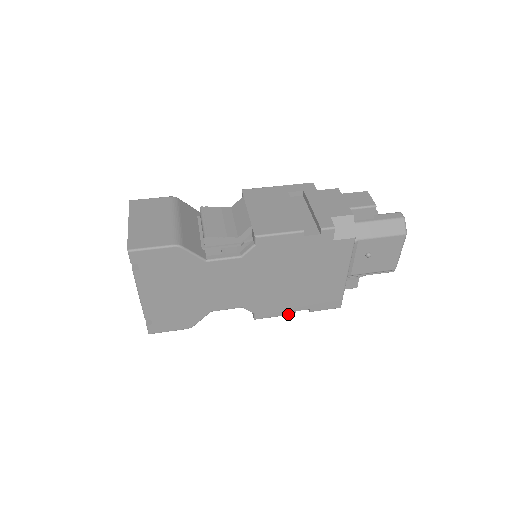
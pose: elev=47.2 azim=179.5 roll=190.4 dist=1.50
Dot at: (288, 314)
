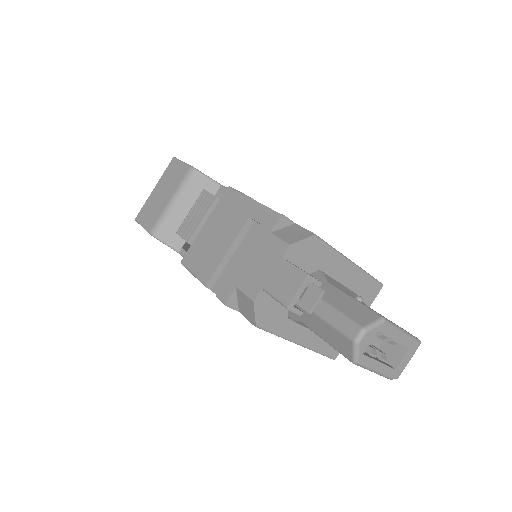
Dot at: occluded
